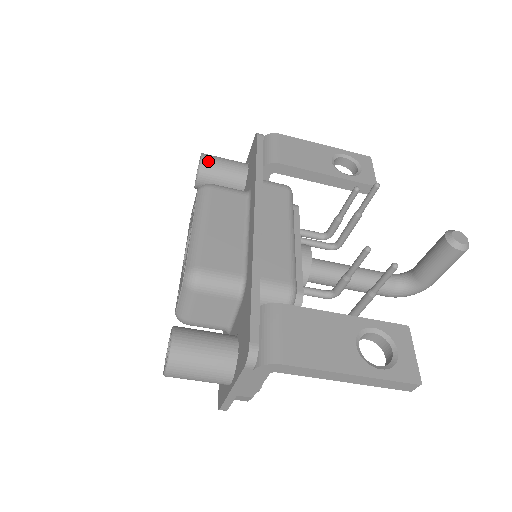
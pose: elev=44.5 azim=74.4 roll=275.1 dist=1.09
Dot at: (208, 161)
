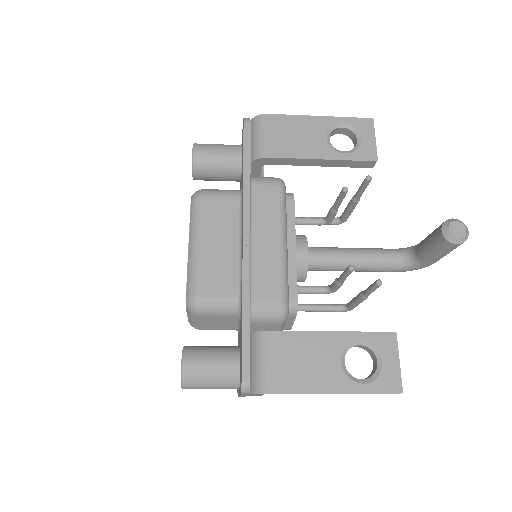
Dot at: (200, 155)
